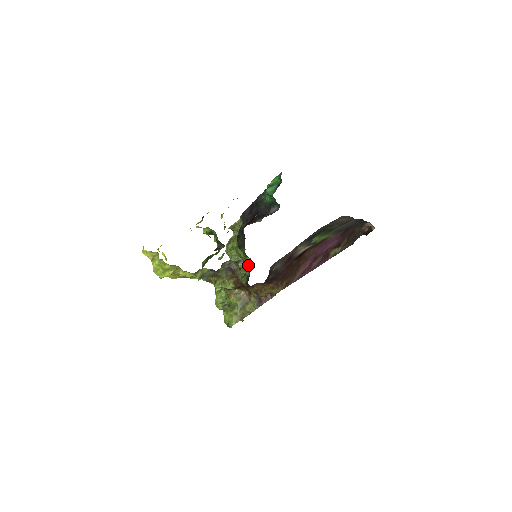
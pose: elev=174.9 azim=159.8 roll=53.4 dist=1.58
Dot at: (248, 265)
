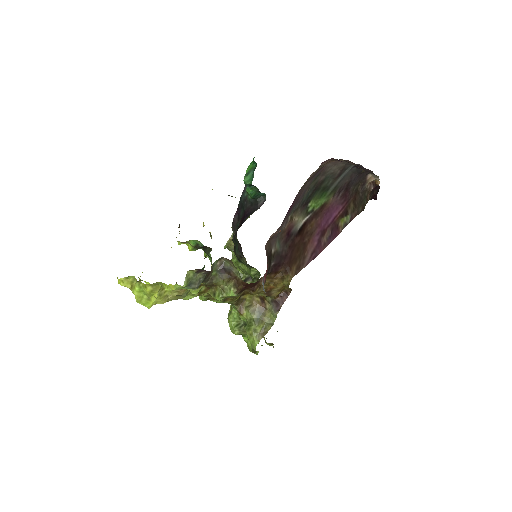
Dot at: (256, 277)
